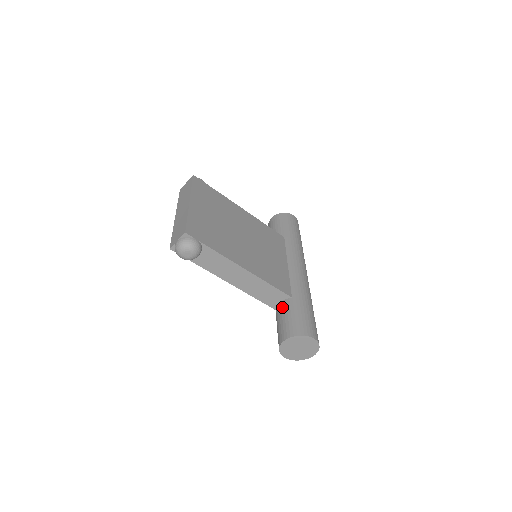
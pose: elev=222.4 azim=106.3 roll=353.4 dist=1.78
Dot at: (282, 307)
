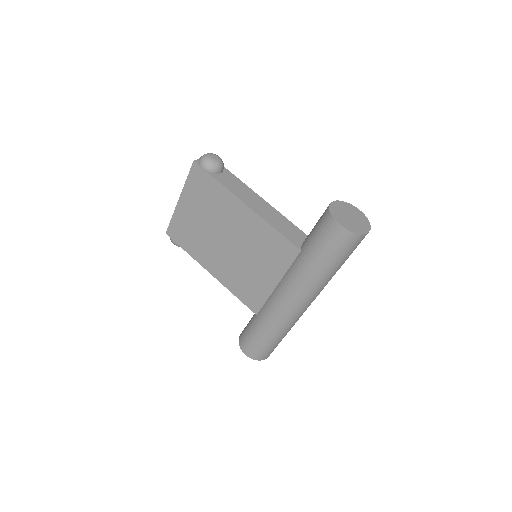
Dot at: occluded
